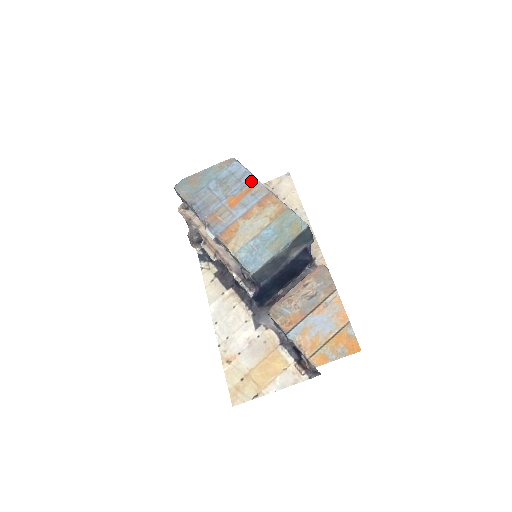
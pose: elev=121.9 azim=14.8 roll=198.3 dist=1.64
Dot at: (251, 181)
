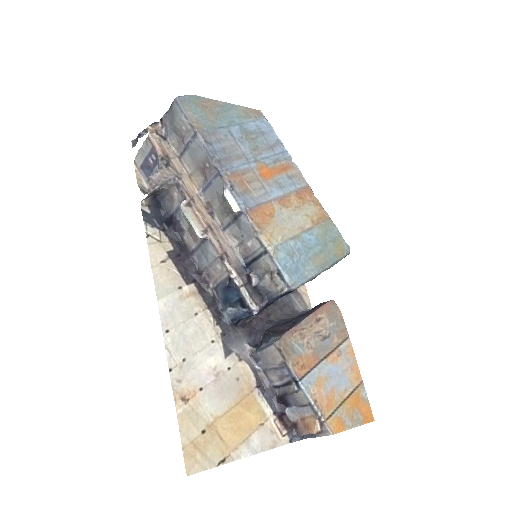
Dot at: (286, 158)
